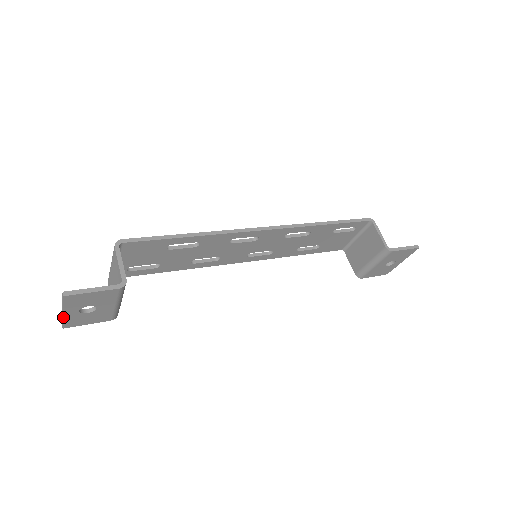
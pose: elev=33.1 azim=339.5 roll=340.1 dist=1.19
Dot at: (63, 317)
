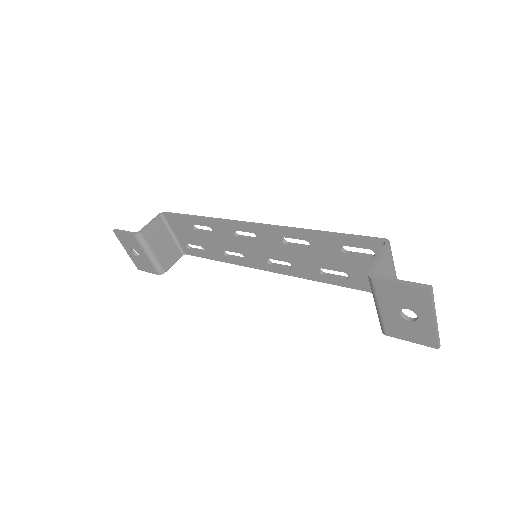
Dot at: (129, 256)
